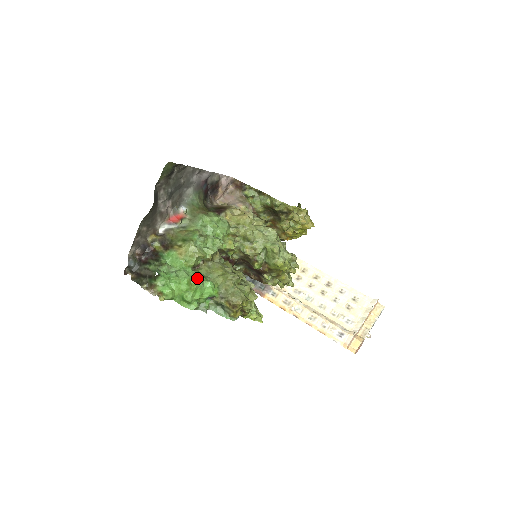
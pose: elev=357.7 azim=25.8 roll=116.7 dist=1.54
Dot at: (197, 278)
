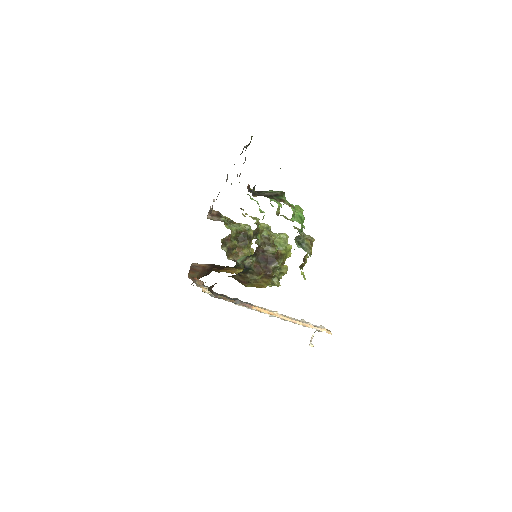
Dot at: occluded
